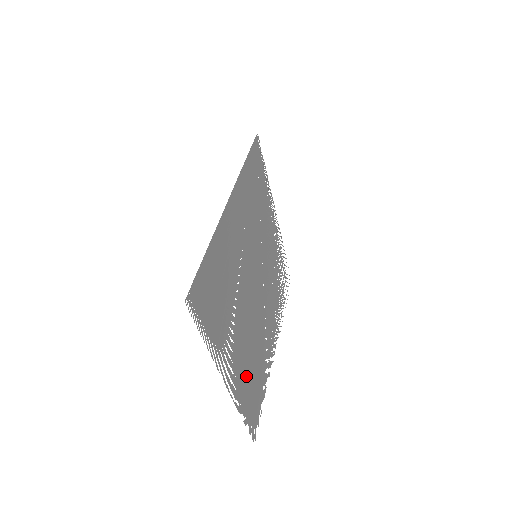
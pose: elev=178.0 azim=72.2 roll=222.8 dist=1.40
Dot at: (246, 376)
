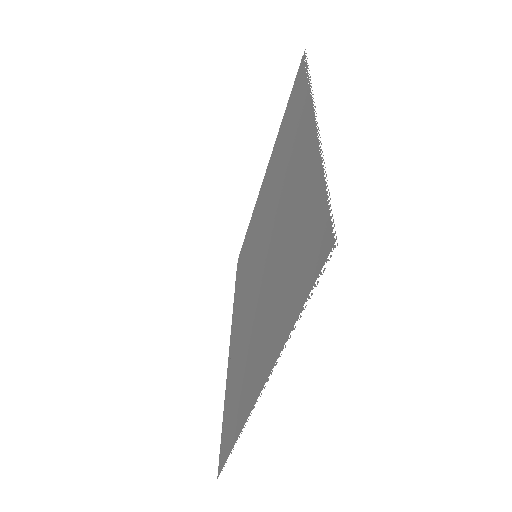
Dot at: (298, 202)
